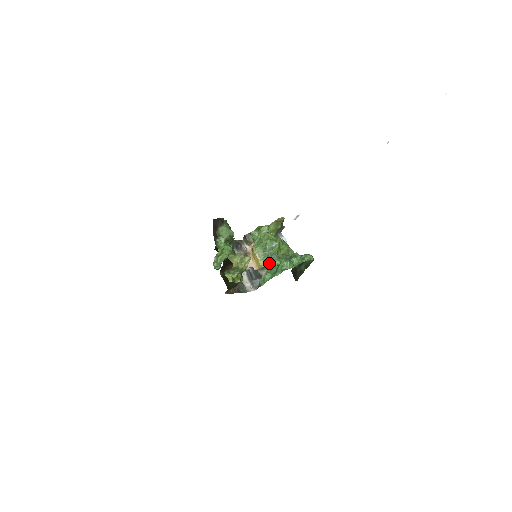
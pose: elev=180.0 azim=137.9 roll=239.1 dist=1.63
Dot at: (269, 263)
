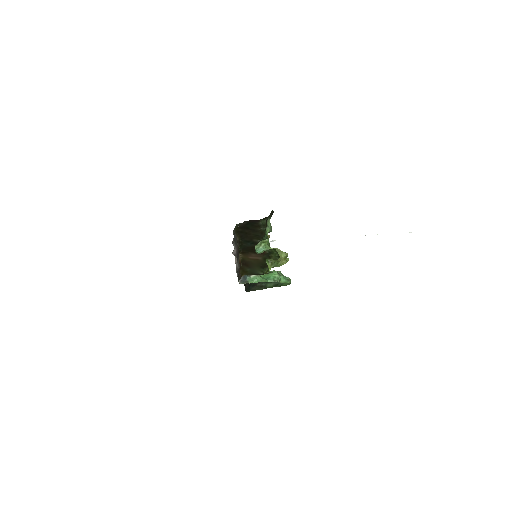
Dot at: occluded
